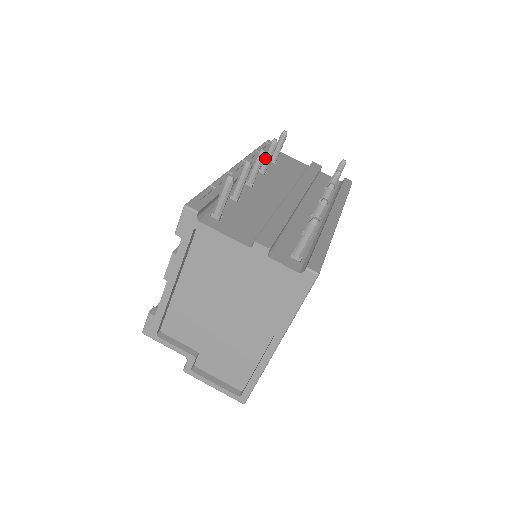
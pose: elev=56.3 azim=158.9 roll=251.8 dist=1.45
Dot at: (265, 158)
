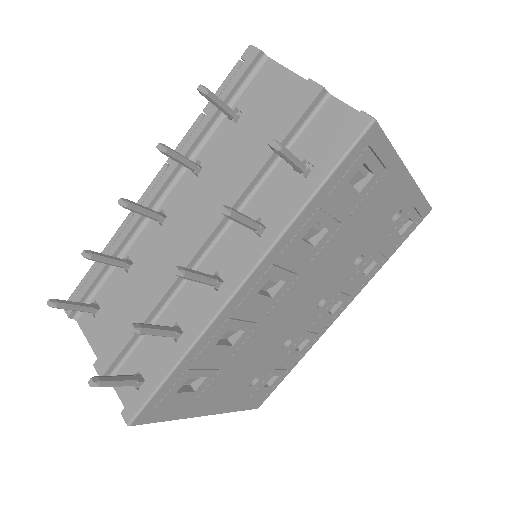
Dot at: (177, 161)
